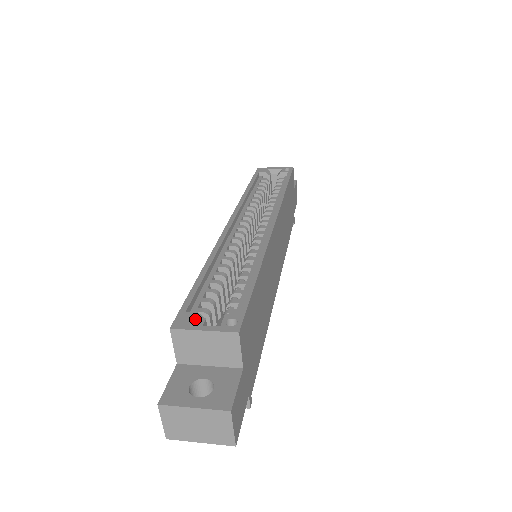
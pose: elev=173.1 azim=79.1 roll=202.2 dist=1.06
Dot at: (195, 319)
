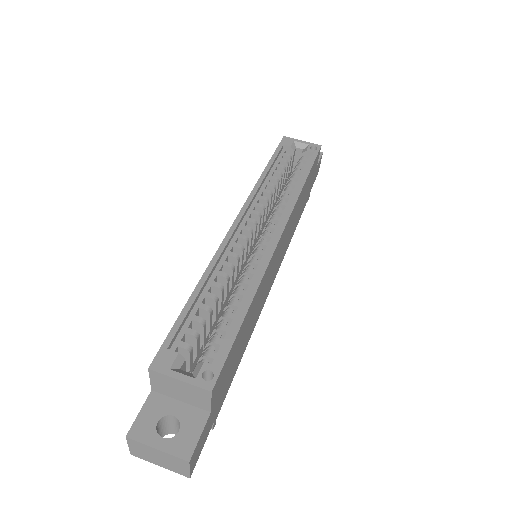
Dot at: (174, 361)
